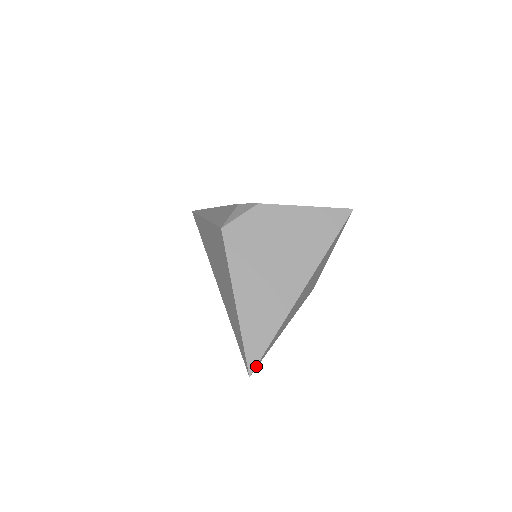
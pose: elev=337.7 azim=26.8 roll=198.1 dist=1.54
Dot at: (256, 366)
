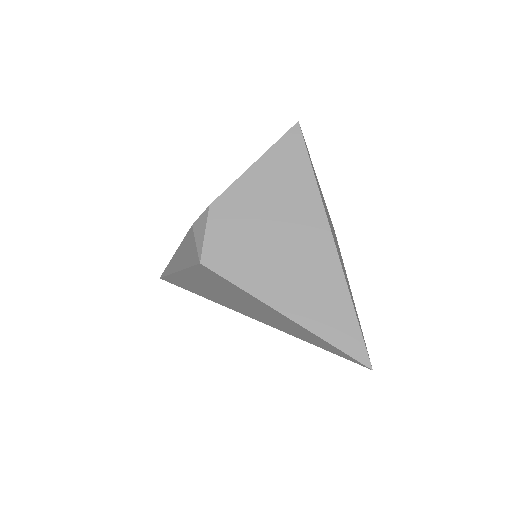
Dot at: (367, 353)
